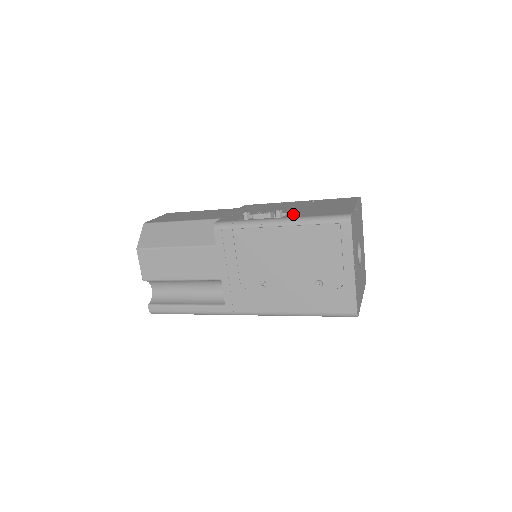
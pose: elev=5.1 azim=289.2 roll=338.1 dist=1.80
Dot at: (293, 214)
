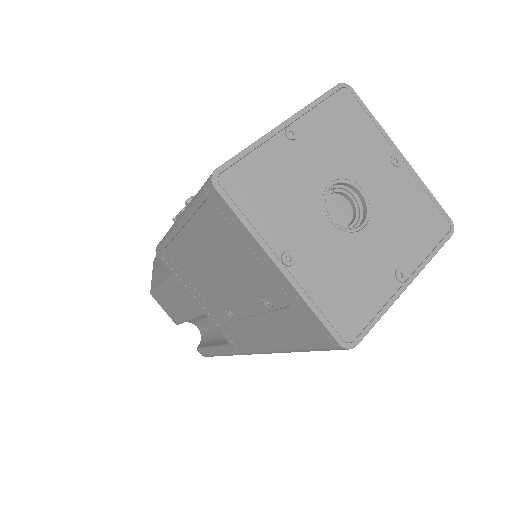
Dot at: occluded
